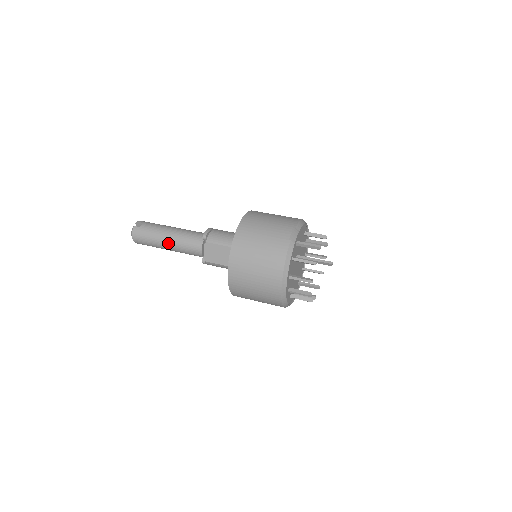
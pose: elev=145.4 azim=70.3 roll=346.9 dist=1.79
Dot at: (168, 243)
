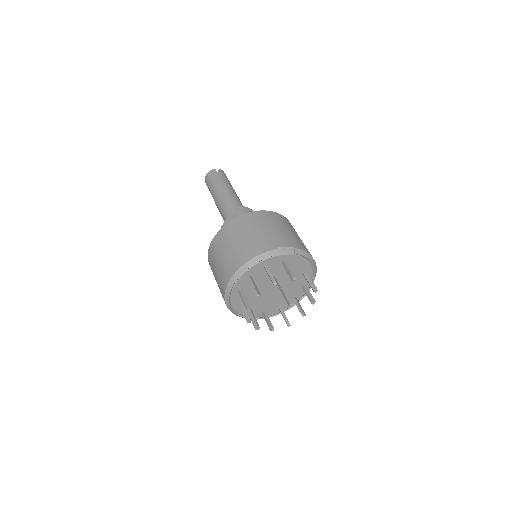
Dot at: (218, 195)
